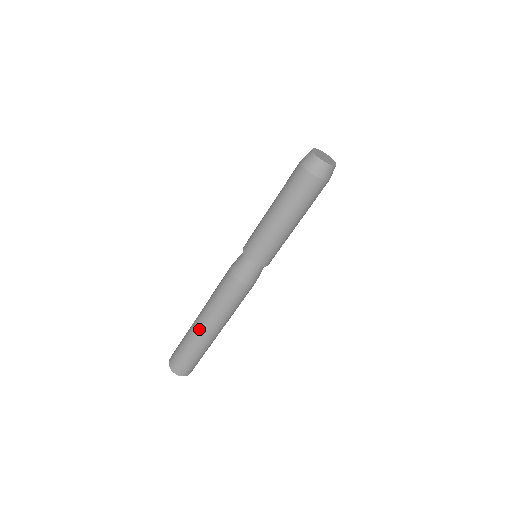
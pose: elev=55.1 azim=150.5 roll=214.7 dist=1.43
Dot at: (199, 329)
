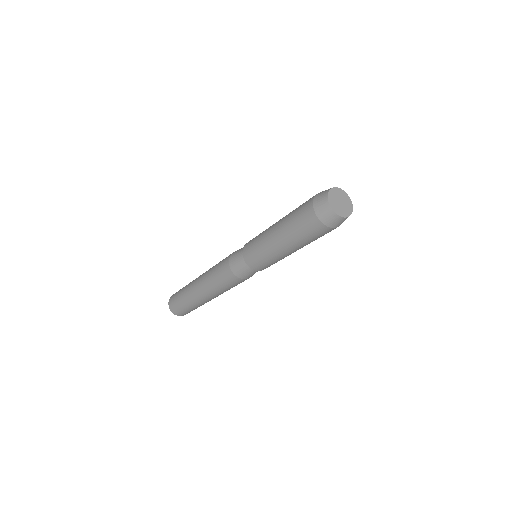
Dot at: (202, 300)
